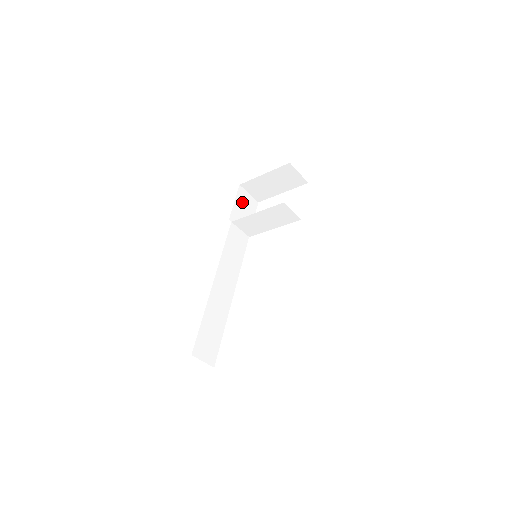
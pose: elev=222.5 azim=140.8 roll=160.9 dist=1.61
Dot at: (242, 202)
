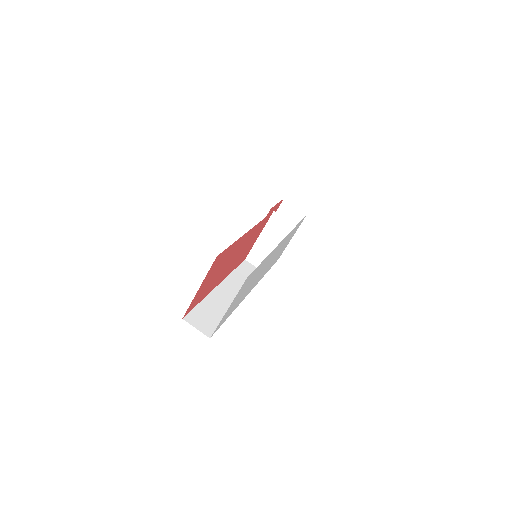
Dot at: occluded
